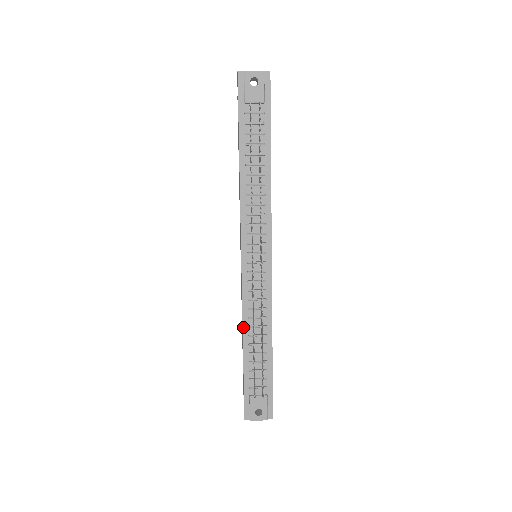
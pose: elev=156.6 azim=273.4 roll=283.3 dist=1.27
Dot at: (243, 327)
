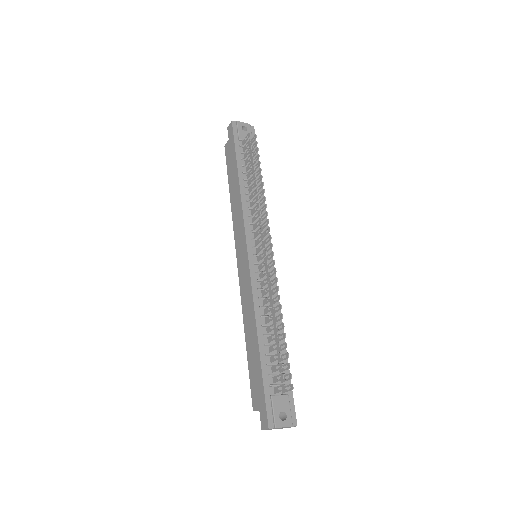
Dot at: (256, 316)
